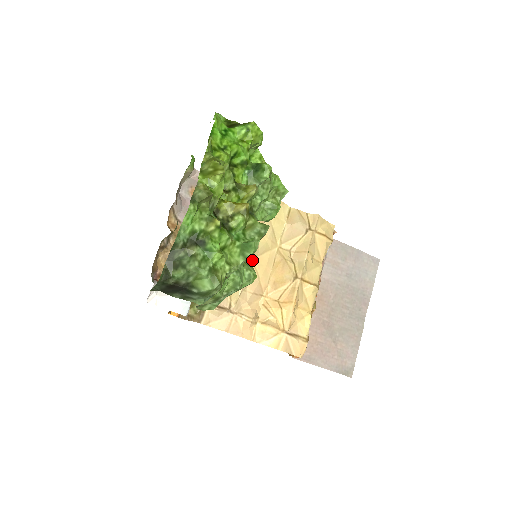
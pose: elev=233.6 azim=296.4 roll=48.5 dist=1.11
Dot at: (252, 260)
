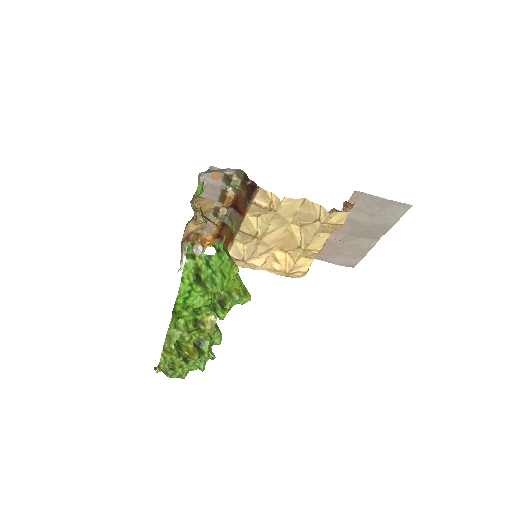
Dot at: (261, 239)
